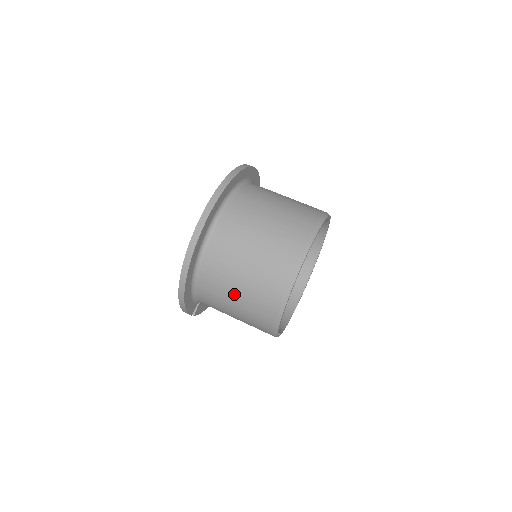
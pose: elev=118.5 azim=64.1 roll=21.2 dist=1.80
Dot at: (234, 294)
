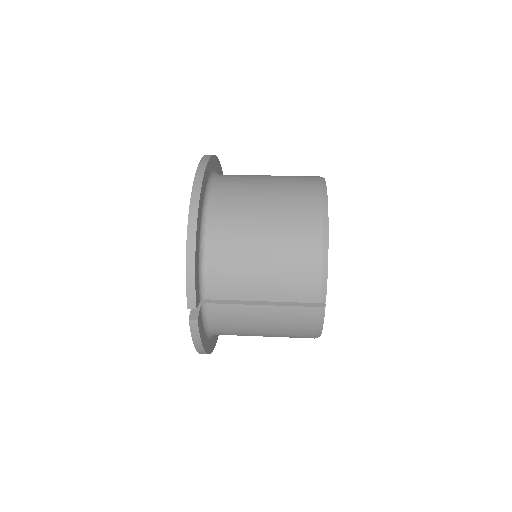
Dot at: (260, 226)
